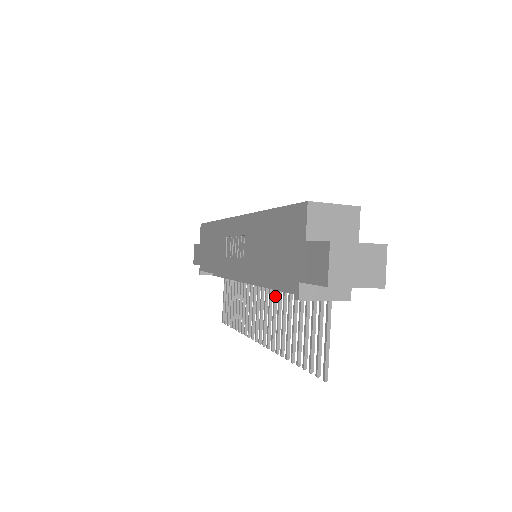
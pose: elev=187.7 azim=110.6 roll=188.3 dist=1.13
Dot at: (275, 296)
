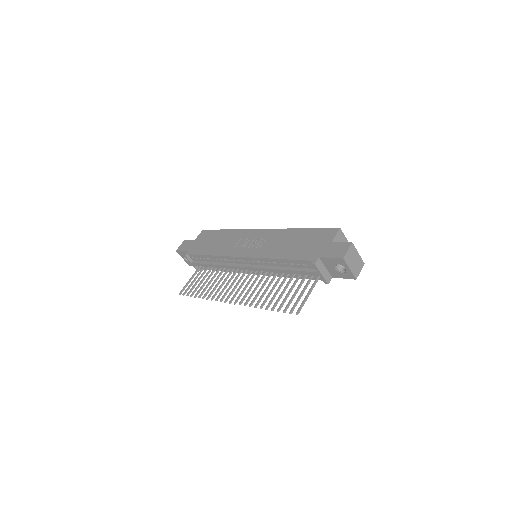
Dot at: (262, 278)
